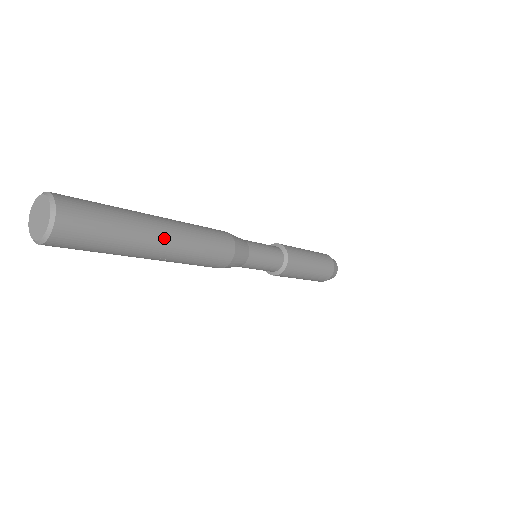
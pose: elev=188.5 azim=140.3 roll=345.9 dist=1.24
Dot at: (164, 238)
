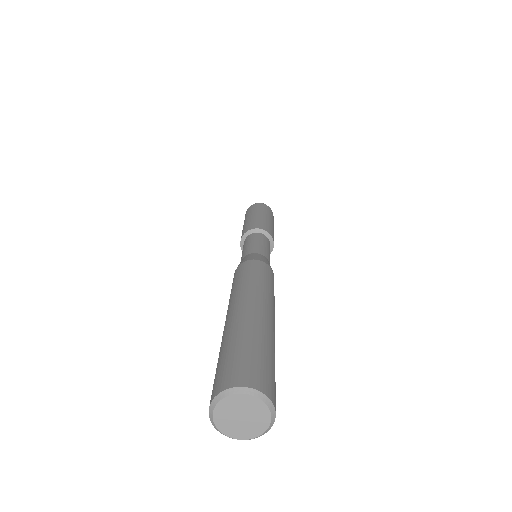
Dot at: (270, 315)
